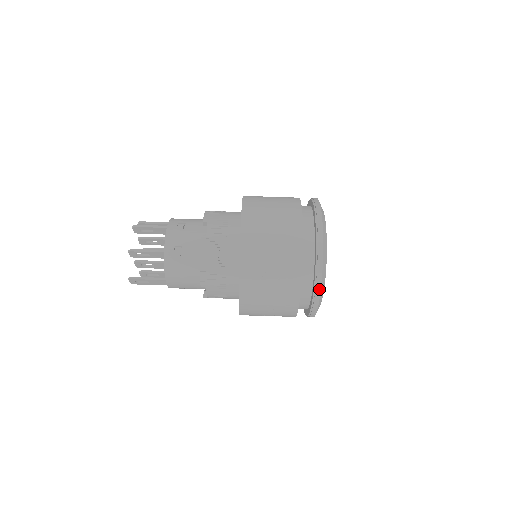
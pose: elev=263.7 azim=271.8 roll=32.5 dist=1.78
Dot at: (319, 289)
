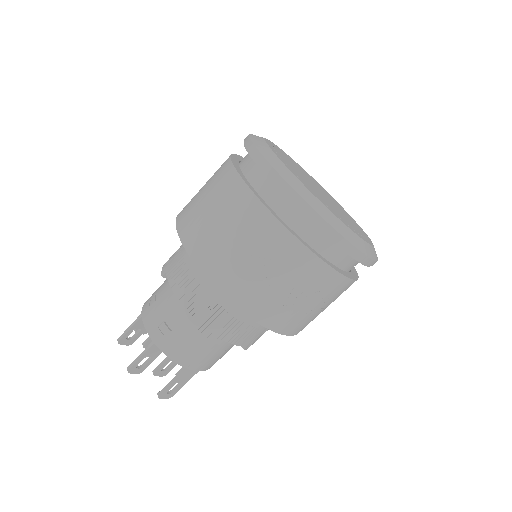
Dot at: (327, 226)
